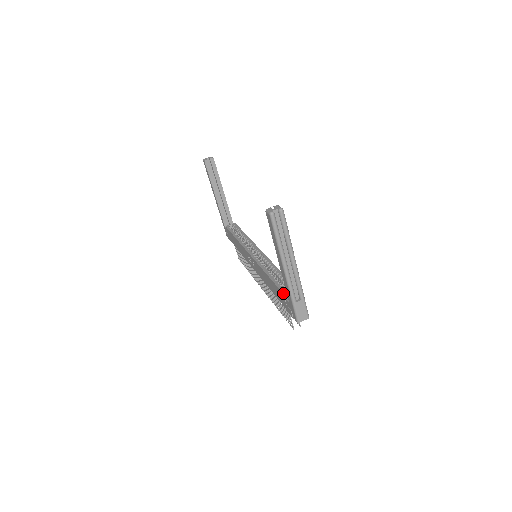
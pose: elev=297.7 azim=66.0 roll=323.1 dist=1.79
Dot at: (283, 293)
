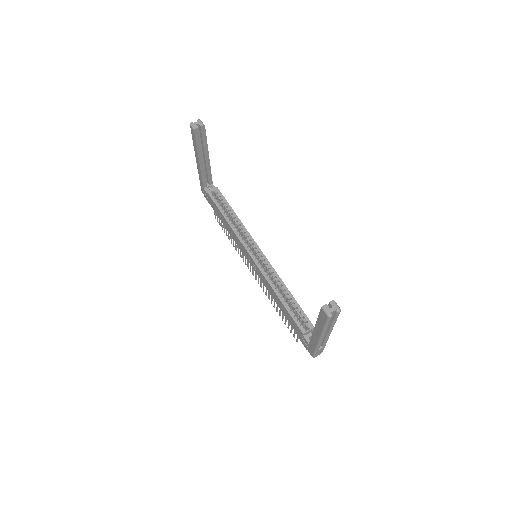
Dot at: (303, 334)
